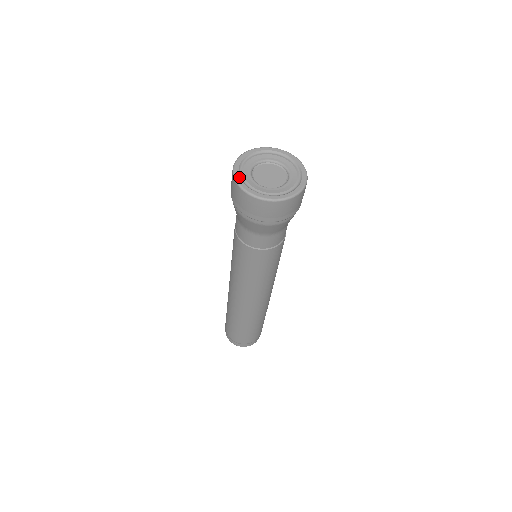
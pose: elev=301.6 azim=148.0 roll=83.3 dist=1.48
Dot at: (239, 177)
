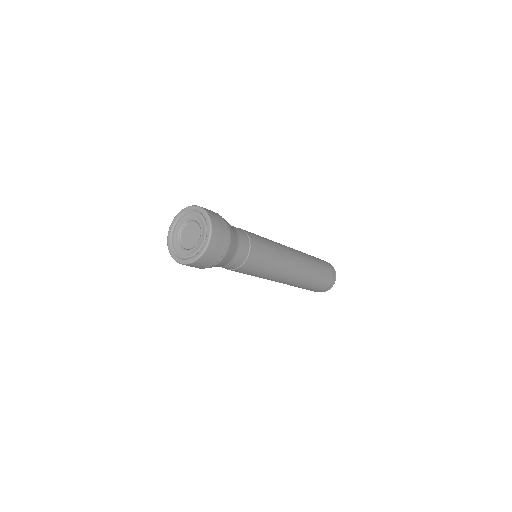
Dot at: (171, 229)
